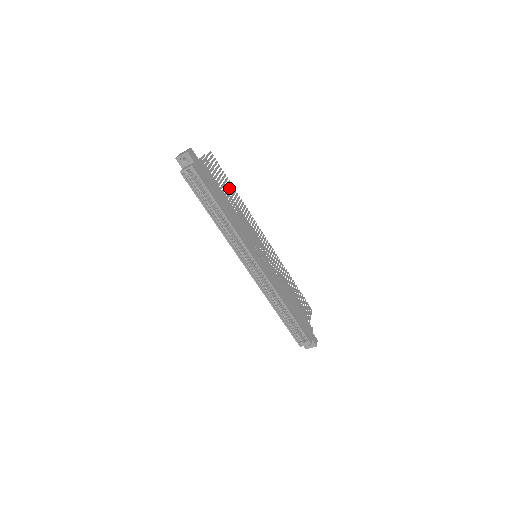
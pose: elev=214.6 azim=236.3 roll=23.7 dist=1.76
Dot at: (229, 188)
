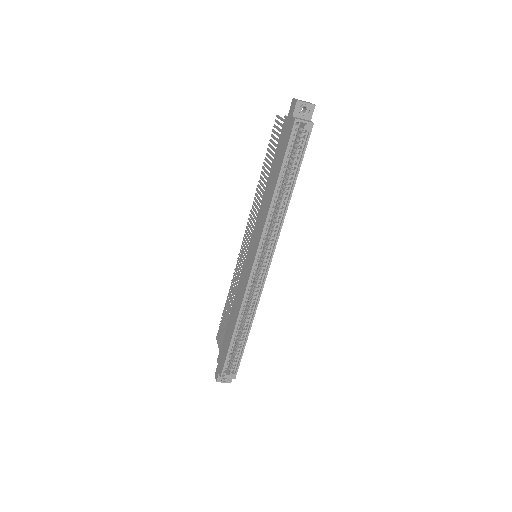
Dot at: occluded
